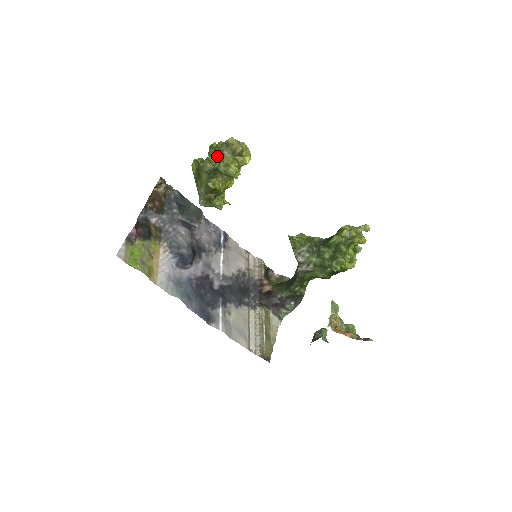
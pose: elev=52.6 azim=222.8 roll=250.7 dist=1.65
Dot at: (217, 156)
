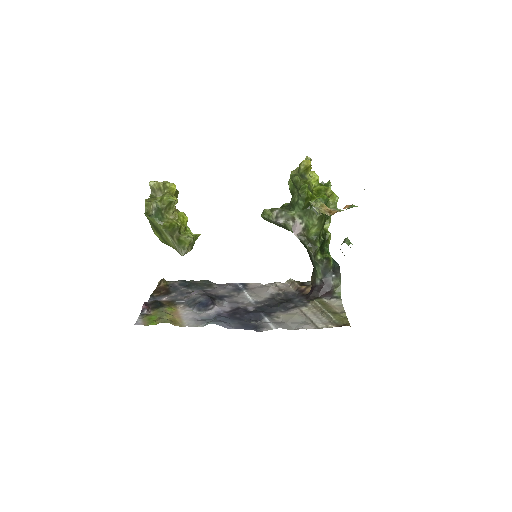
Dot at: (151, 200)
